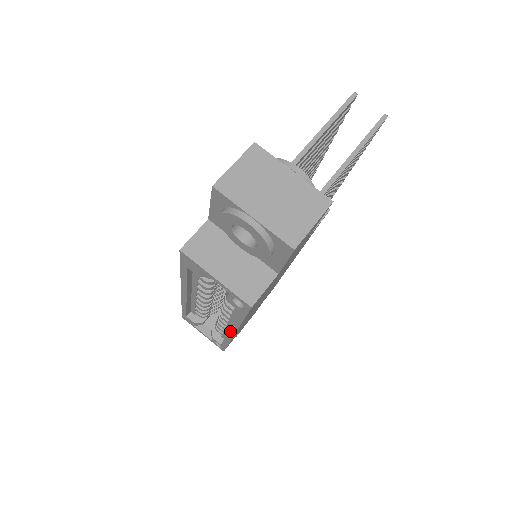
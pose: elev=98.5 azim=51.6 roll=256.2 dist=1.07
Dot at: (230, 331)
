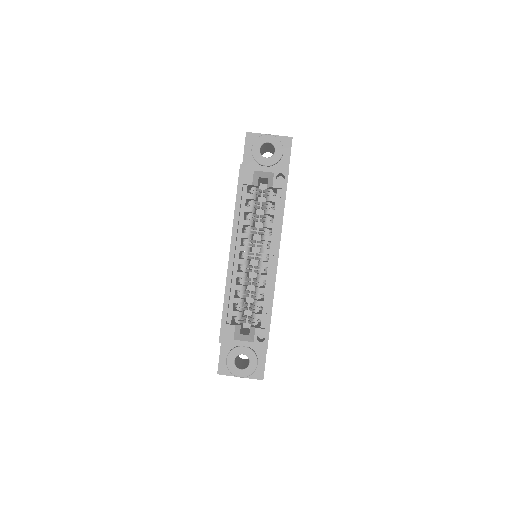
Dot at: (275, 256)
